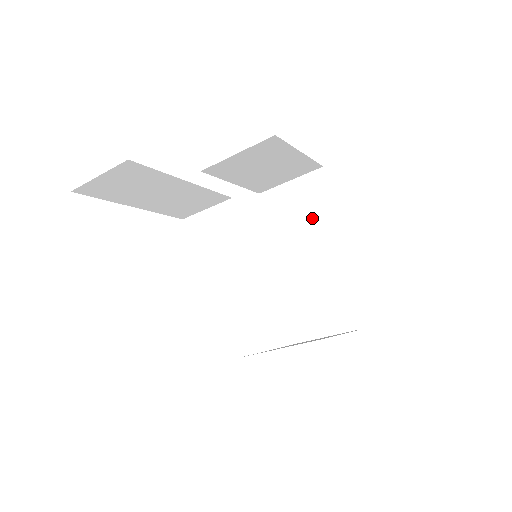
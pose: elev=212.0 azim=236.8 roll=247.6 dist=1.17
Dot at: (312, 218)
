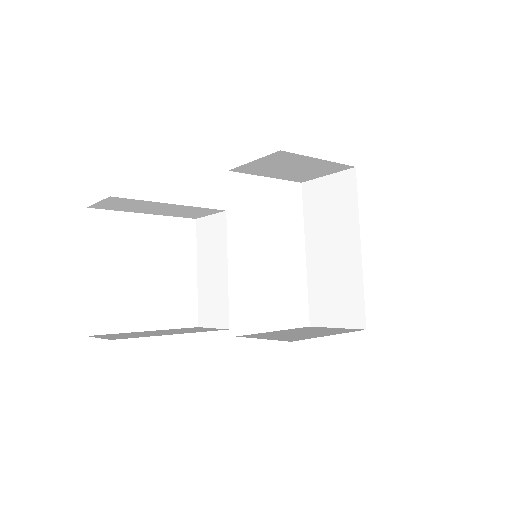
Dot at: (339, 216)
